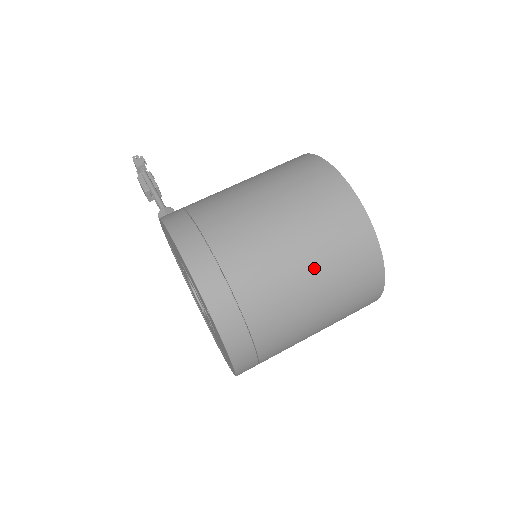
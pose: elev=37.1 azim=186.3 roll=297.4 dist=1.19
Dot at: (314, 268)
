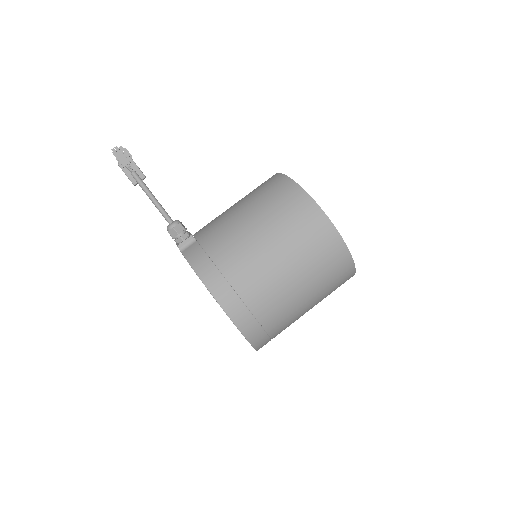
Dot at: (316, 301)
